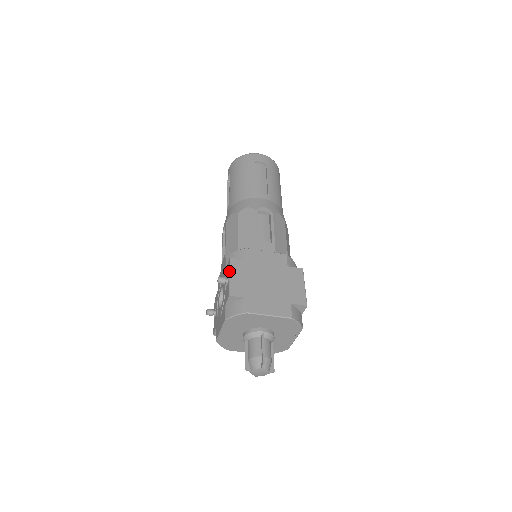
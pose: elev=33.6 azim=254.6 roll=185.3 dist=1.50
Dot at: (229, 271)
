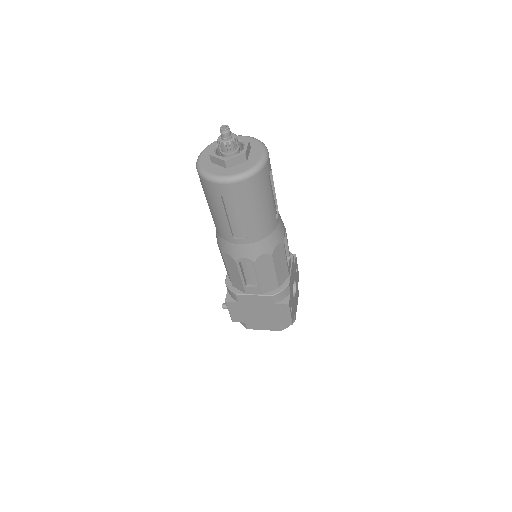
Dot at: occluded
